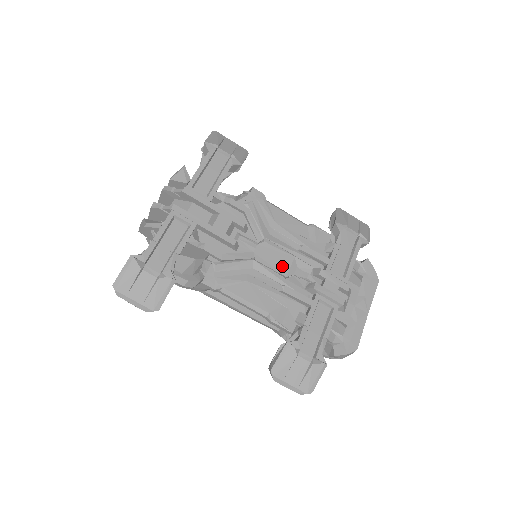
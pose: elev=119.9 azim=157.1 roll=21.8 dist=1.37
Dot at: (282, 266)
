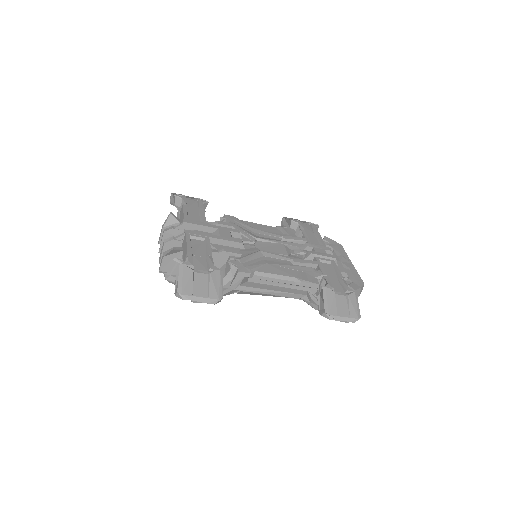
Dot at: (280, 250)
